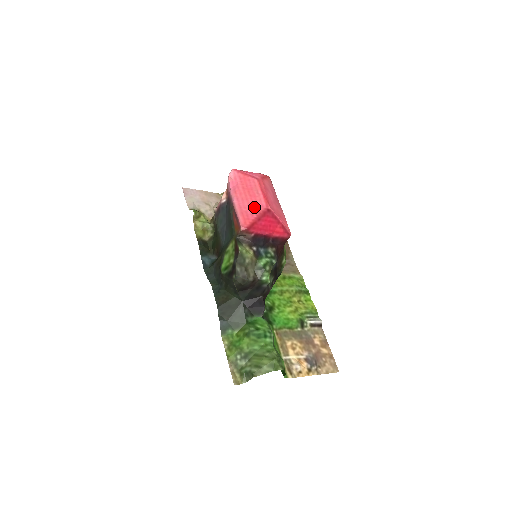
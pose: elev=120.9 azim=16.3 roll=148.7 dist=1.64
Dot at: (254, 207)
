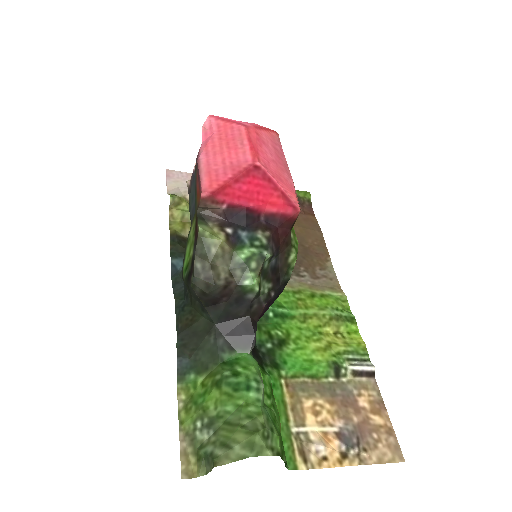
Dot at: (231, 163)
